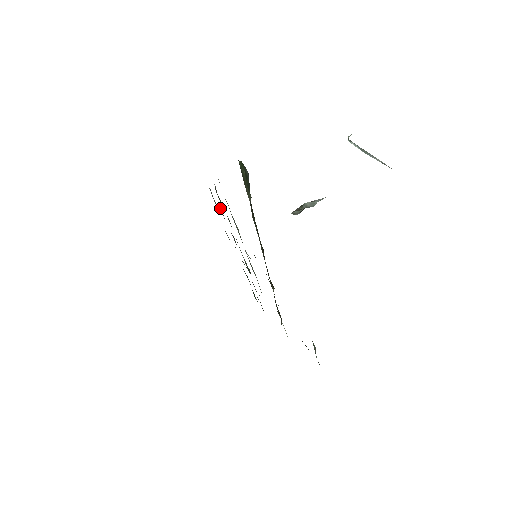
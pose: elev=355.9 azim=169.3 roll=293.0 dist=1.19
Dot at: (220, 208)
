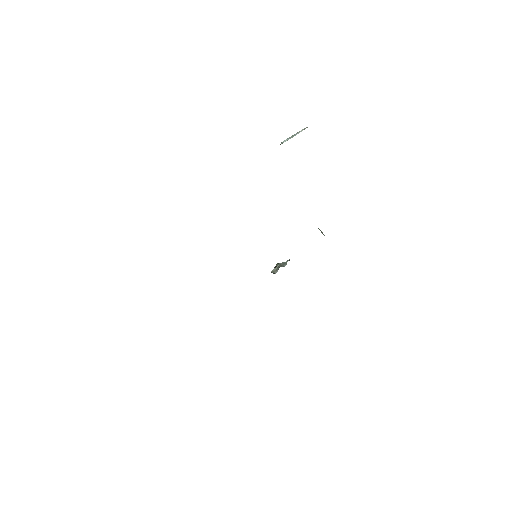
Dot at: occluded
